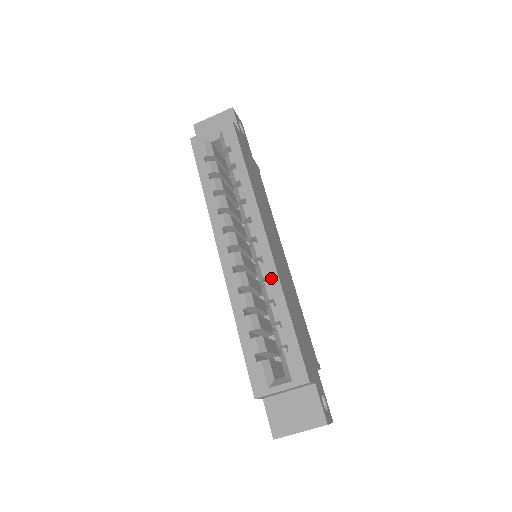
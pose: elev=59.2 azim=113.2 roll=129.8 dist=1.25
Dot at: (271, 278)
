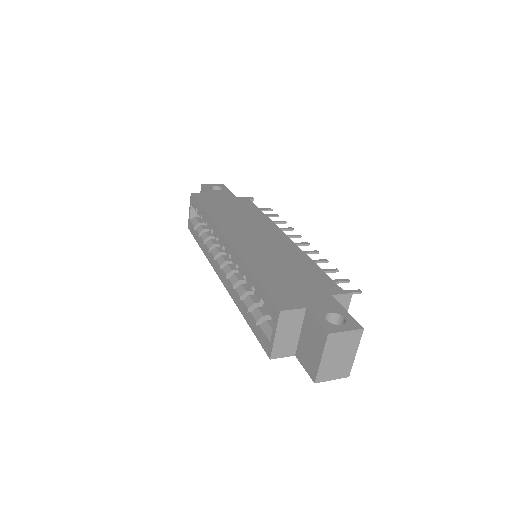
Dot at: (237, 262)
